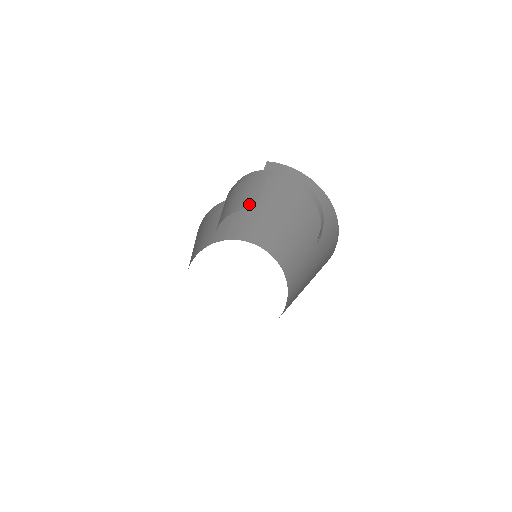
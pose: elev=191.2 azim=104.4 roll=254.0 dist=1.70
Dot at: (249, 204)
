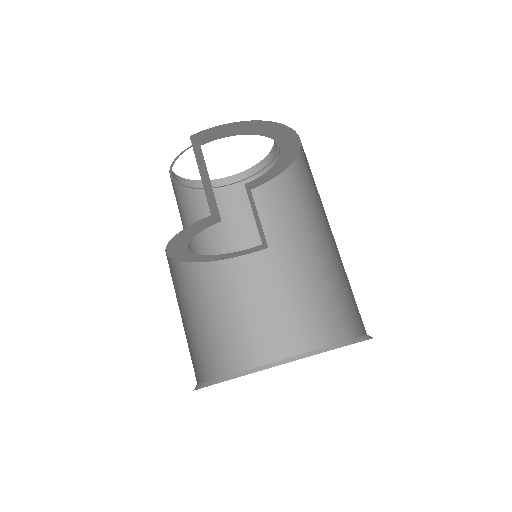
Dot at: (252, 237)
